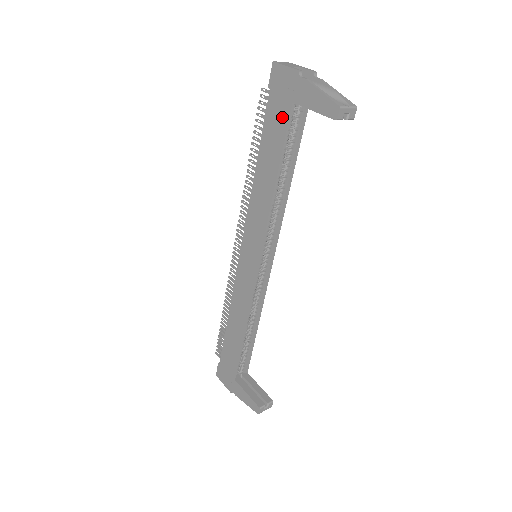
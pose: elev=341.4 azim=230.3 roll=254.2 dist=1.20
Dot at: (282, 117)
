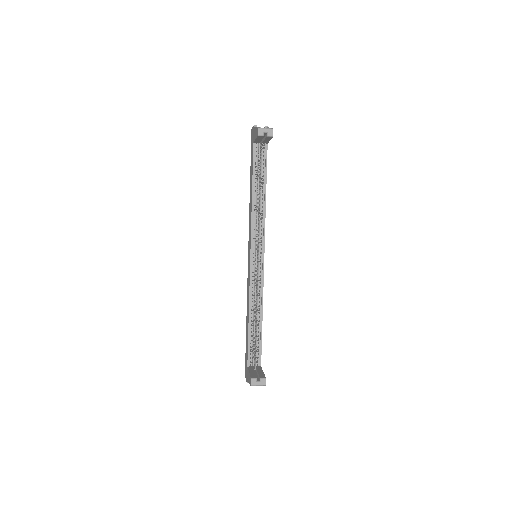
Dot at: (252, 154)
